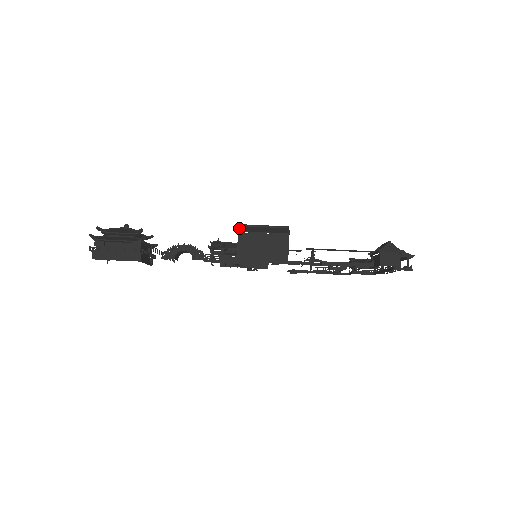
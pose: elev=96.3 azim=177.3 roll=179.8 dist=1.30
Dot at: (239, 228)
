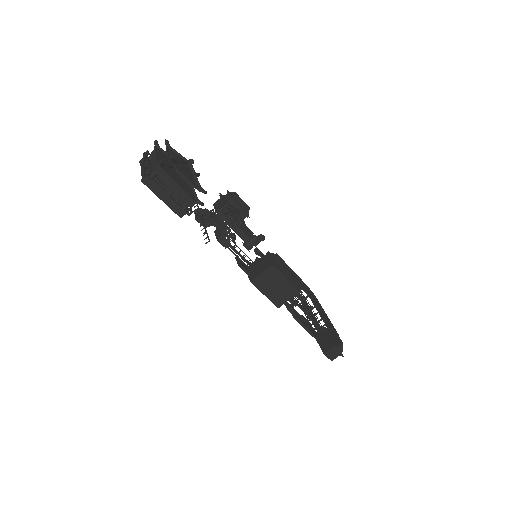
Dot at: (276, 262)
